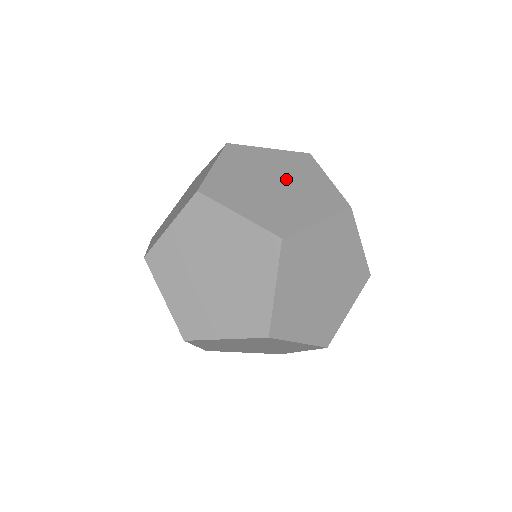
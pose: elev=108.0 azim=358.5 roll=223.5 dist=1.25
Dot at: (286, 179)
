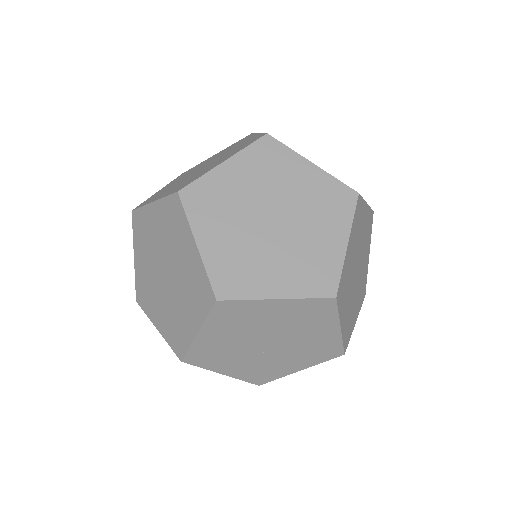
Dot at: occluded
